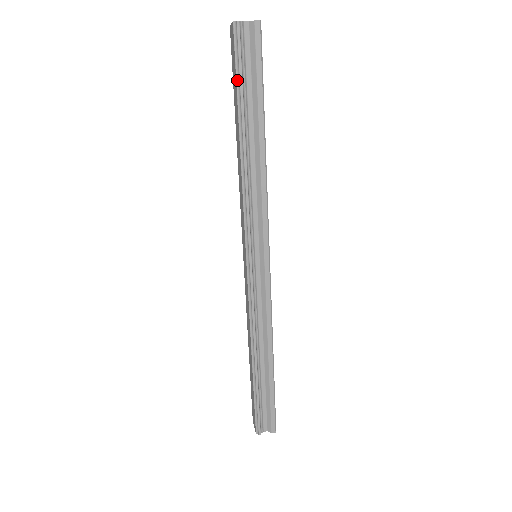
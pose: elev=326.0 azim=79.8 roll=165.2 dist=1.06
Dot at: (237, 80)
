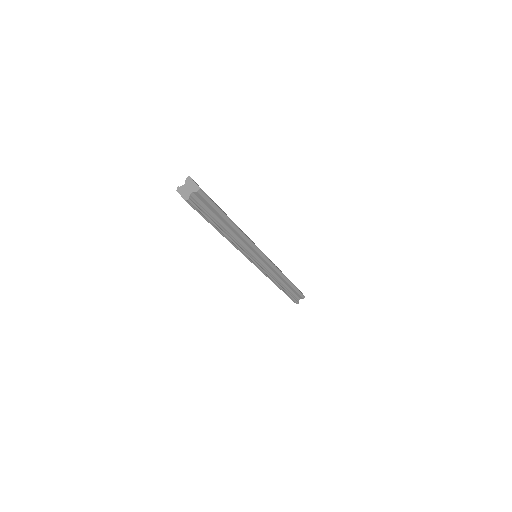
Dot at: (204, 217)
